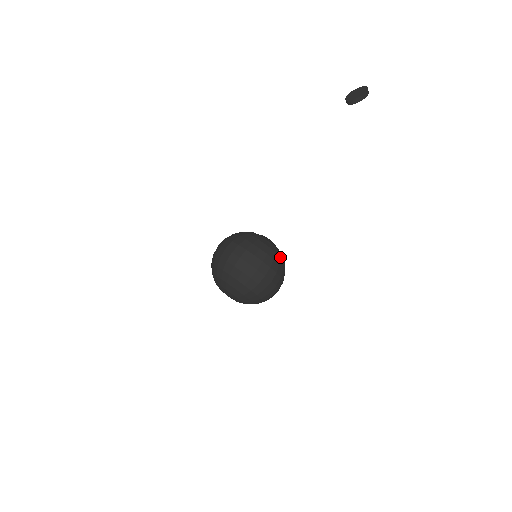
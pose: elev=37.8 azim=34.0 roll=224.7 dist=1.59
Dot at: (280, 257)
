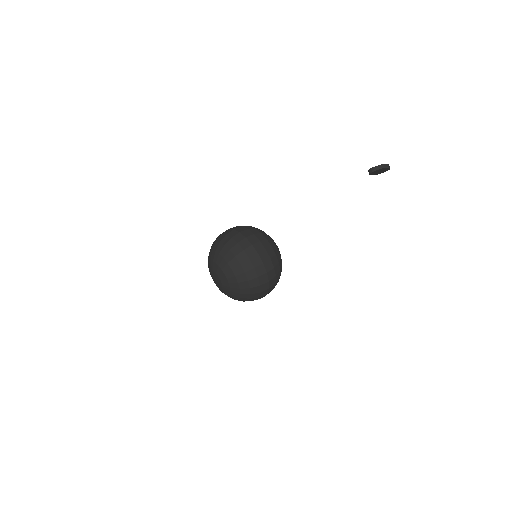
Dot at: (276, 246)
